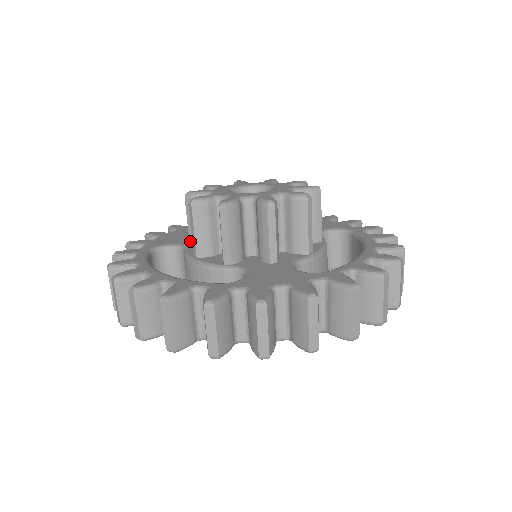
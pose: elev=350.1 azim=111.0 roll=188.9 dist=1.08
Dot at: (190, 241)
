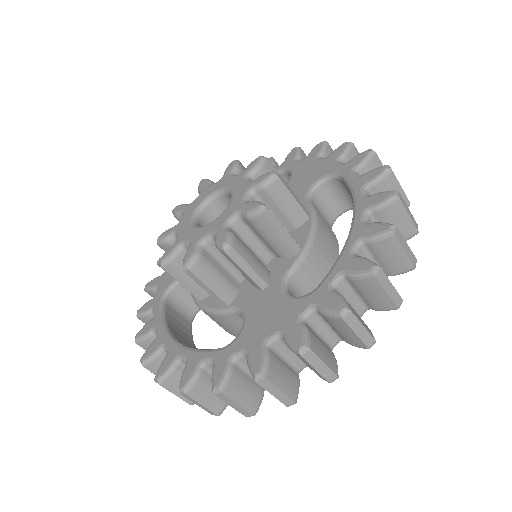
Dot at: occluded
